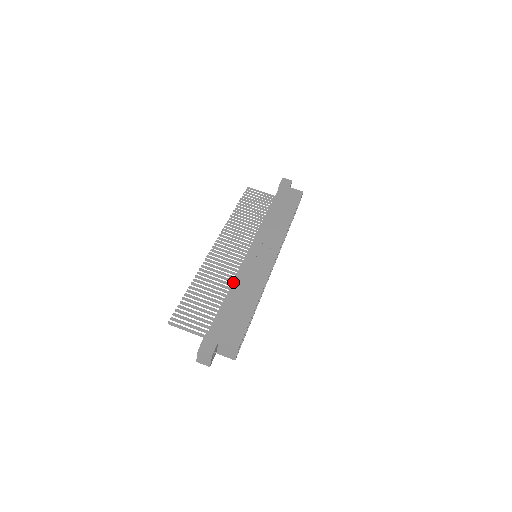
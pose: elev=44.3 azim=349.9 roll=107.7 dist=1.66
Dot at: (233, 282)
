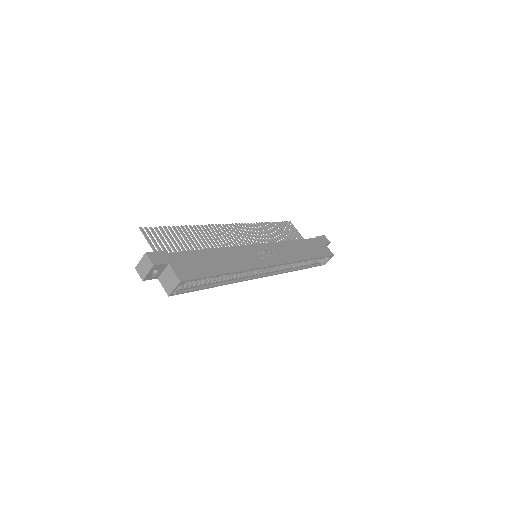
Dot at: occluded
